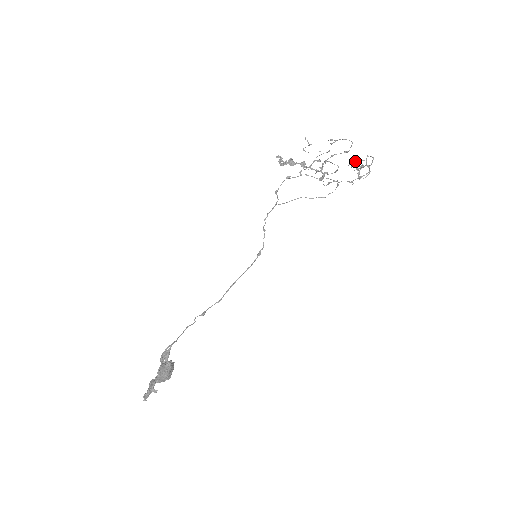
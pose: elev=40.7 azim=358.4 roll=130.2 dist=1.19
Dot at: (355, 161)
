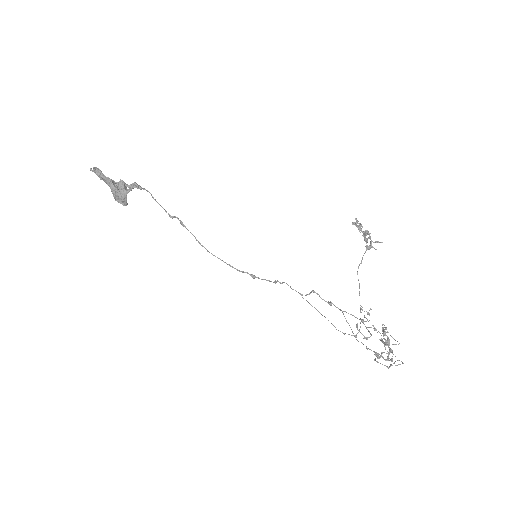
Dot at: occluded
